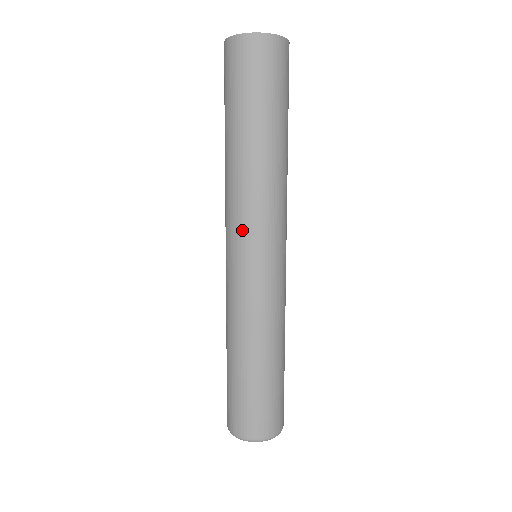
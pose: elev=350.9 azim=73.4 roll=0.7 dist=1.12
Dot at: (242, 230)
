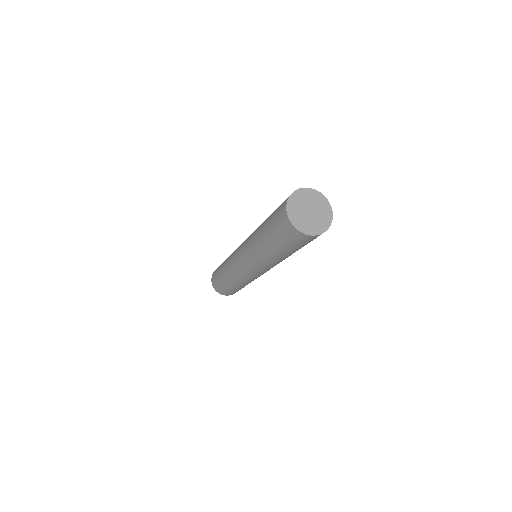
Dot at: (253, 267)
